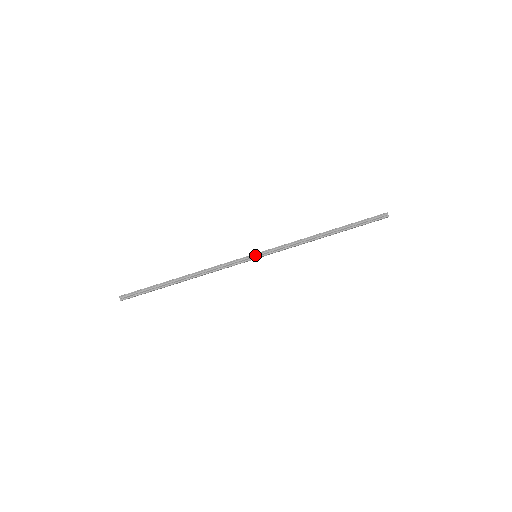
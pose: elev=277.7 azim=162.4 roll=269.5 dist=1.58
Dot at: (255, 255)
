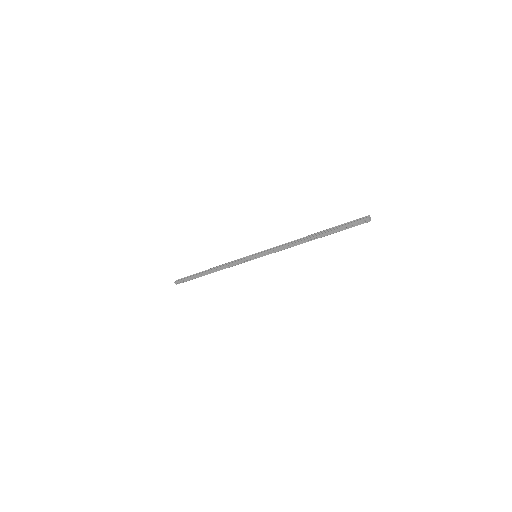
Dot at: (255, 255)
